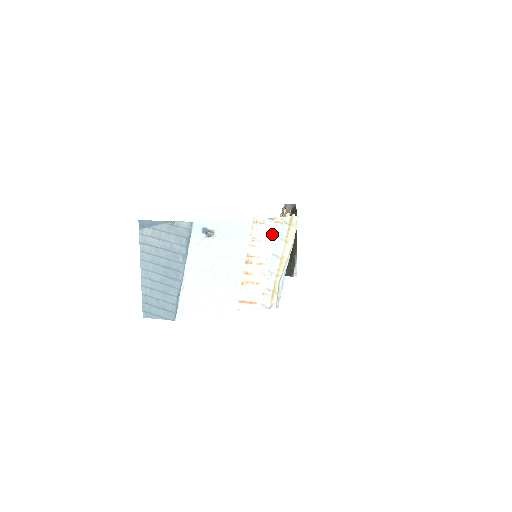
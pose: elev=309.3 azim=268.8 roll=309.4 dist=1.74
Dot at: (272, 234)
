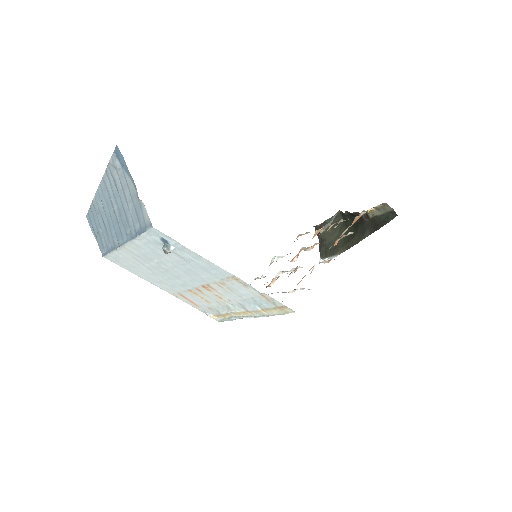
Dot at: (250, 296)
